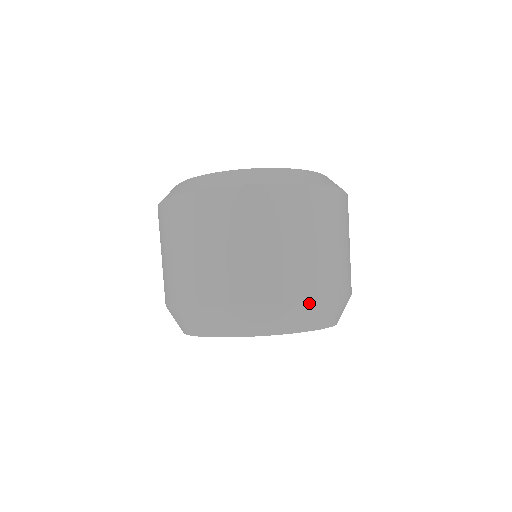
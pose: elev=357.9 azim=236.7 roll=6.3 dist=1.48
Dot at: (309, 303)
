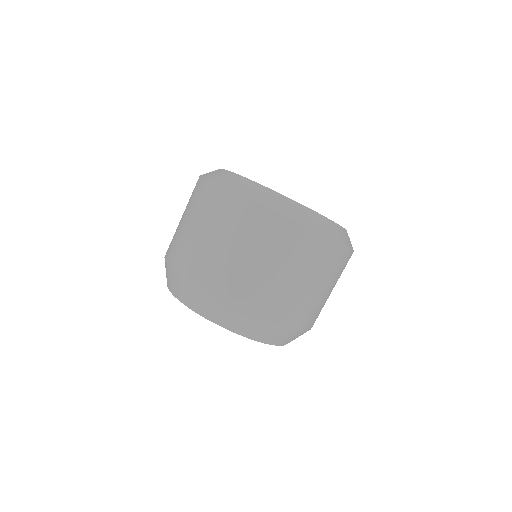
Dot at: (295, 331)
